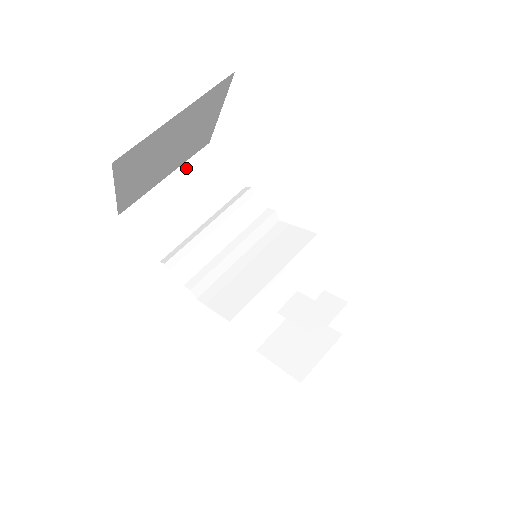
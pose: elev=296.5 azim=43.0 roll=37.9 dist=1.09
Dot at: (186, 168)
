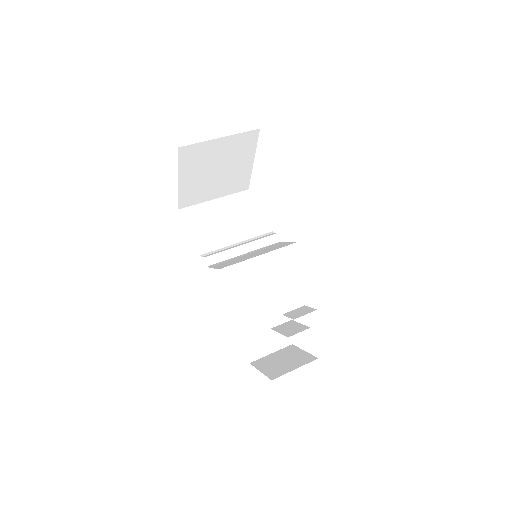
Dot at: (229, 198)
